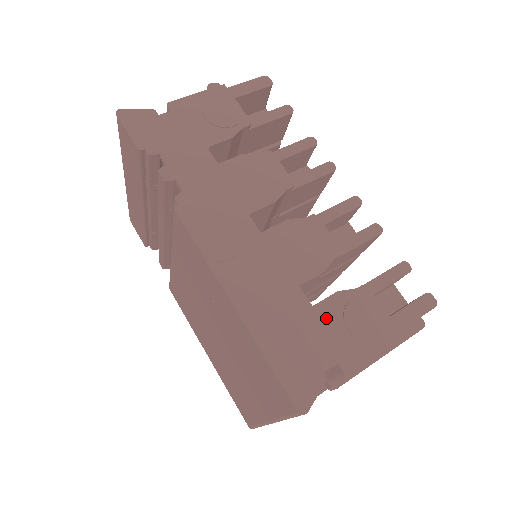
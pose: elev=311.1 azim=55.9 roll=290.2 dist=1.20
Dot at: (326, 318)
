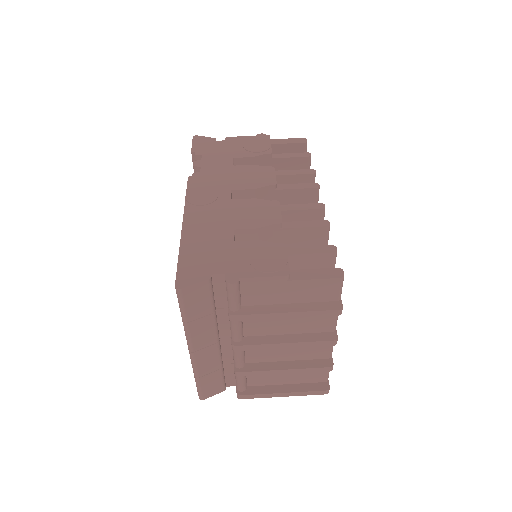
Dot at: (238, 250)
